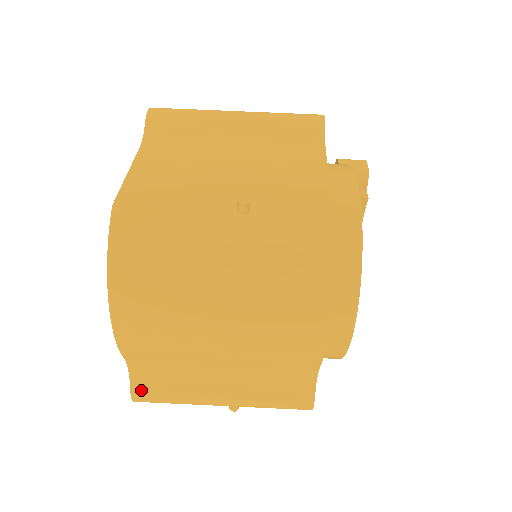
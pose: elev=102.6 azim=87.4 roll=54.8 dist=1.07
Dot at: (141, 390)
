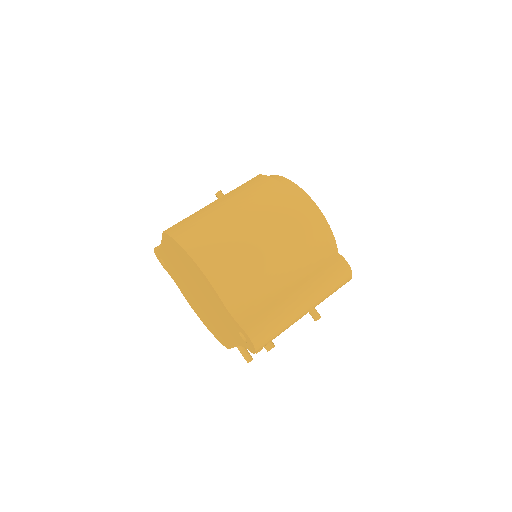
Dot at: (249, 324)
